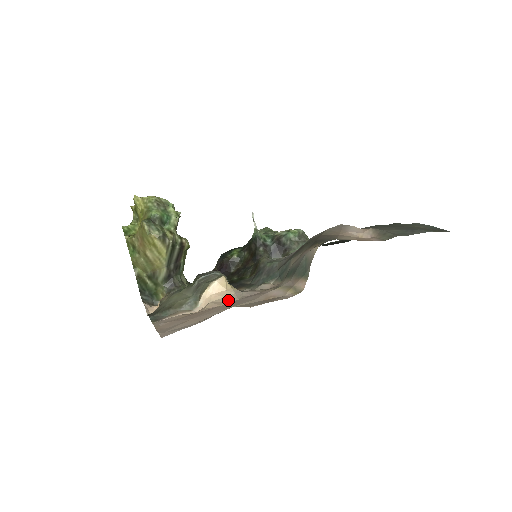
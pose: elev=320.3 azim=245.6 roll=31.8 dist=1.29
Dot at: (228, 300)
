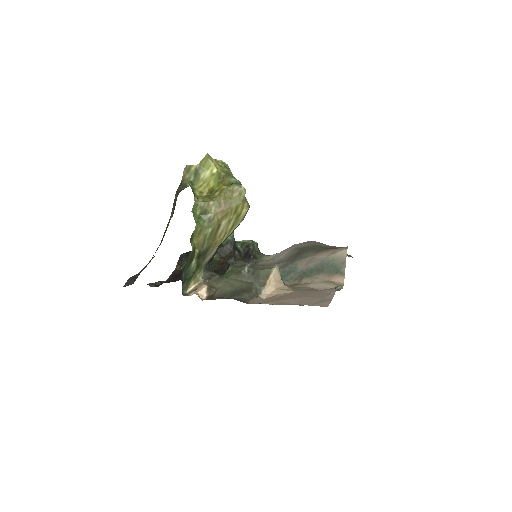
Dot at: (290, 288)
